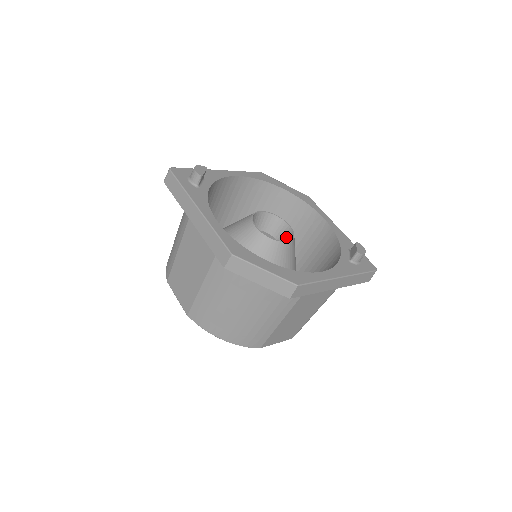
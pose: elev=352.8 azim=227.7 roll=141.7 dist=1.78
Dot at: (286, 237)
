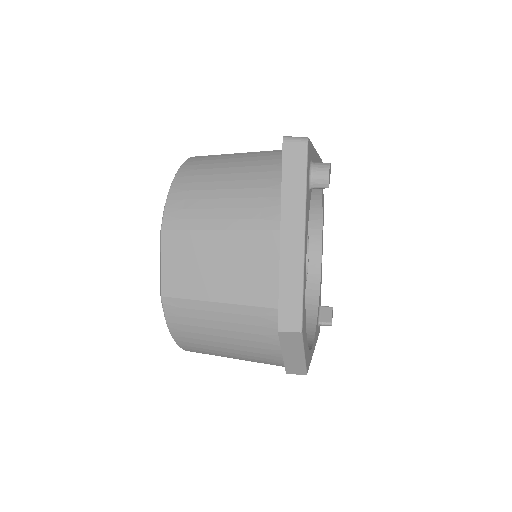
Dot at: occluded
